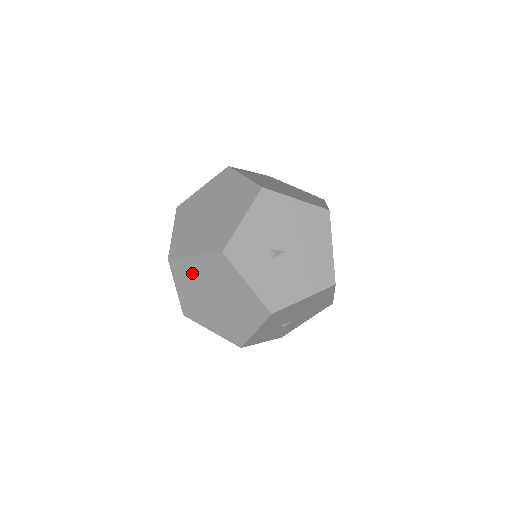
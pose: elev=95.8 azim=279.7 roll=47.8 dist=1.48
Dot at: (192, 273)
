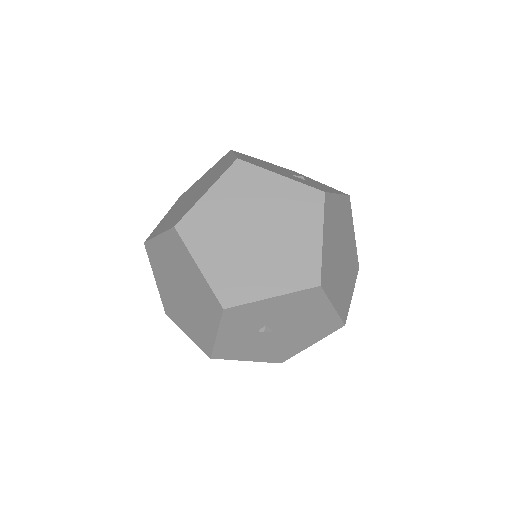
Dot at: (183, 262)
